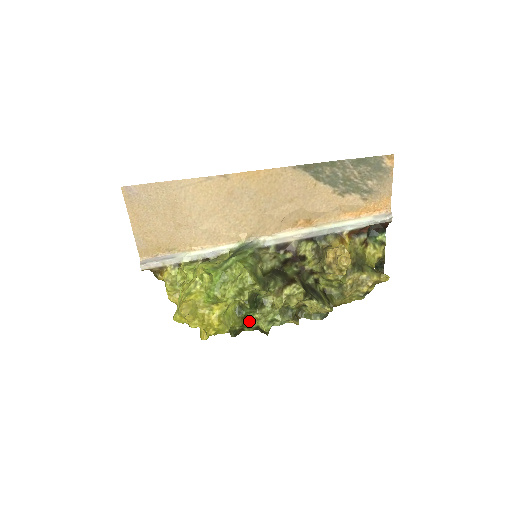
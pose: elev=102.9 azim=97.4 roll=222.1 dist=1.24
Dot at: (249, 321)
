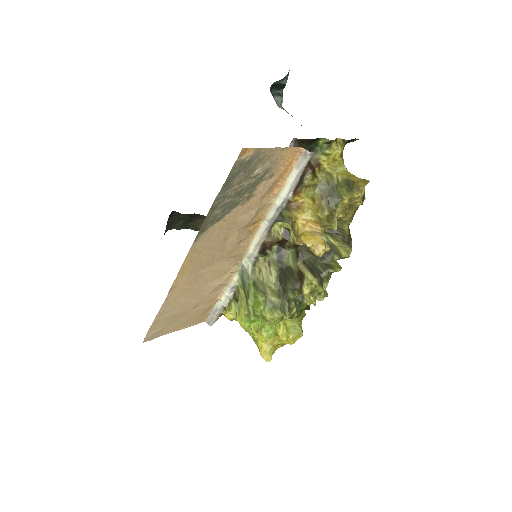
Dot at: (306, 305)
